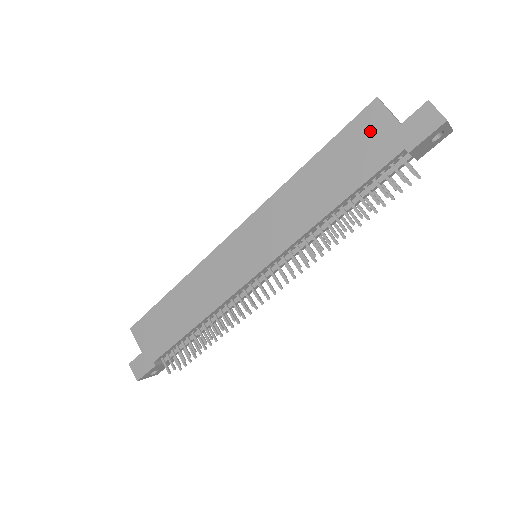
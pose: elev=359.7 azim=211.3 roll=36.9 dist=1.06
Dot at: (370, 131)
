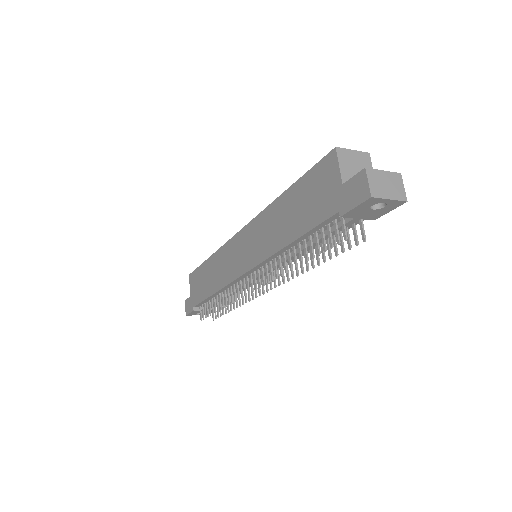
Dot at: (324, 181)
